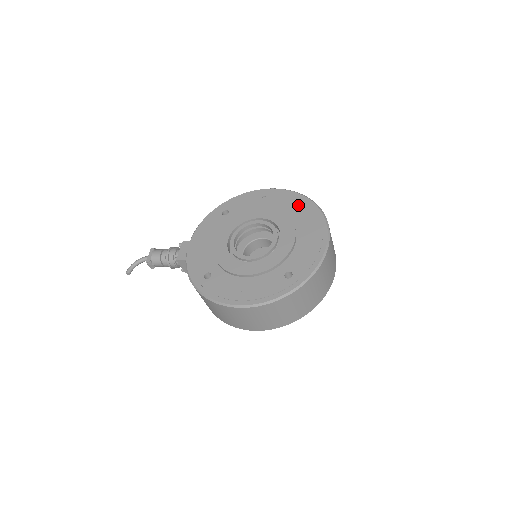
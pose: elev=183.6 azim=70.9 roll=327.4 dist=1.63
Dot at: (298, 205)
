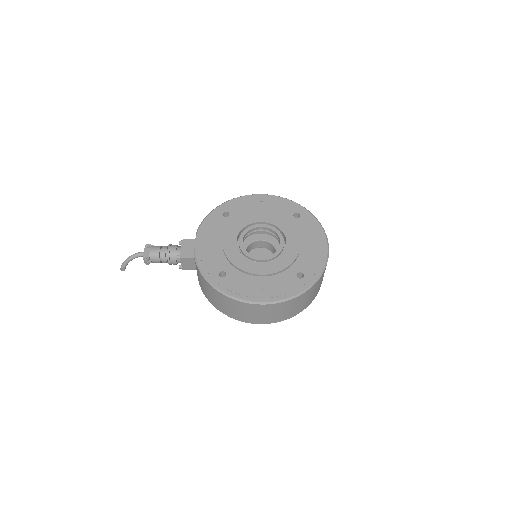
Dot at: (295, 212)
